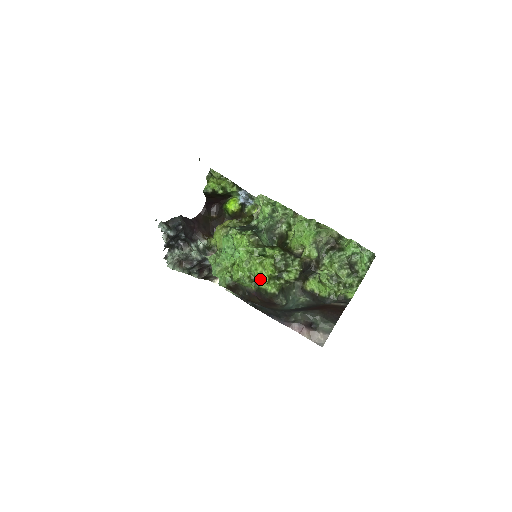
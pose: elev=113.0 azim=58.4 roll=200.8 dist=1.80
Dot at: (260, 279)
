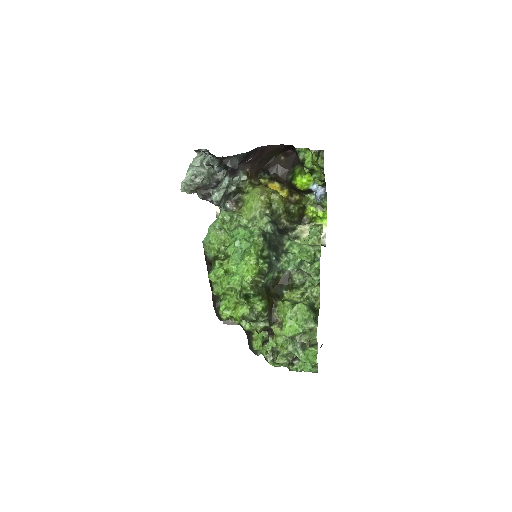
Dot at: (222, 310)
